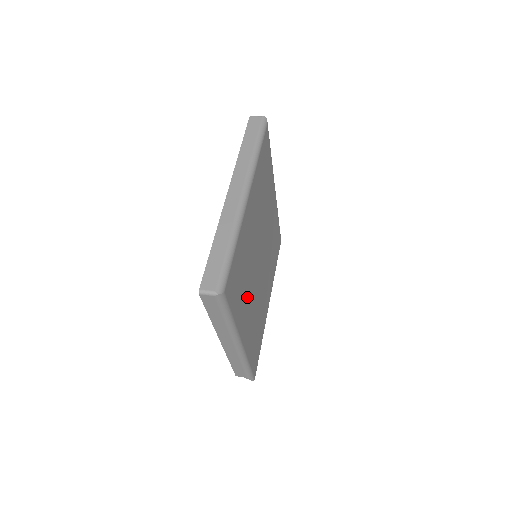
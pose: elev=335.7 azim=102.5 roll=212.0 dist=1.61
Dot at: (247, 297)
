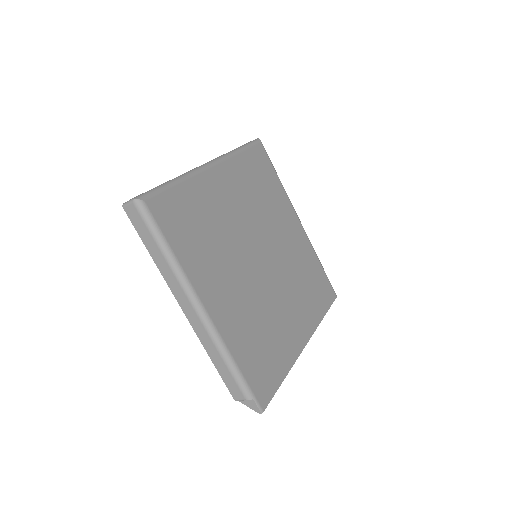
Dot at: (219, 267)
